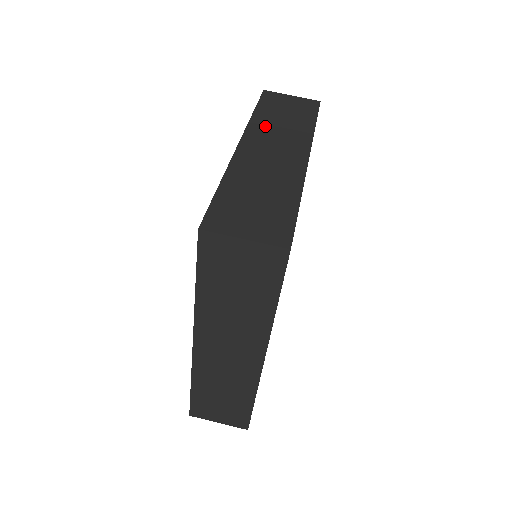
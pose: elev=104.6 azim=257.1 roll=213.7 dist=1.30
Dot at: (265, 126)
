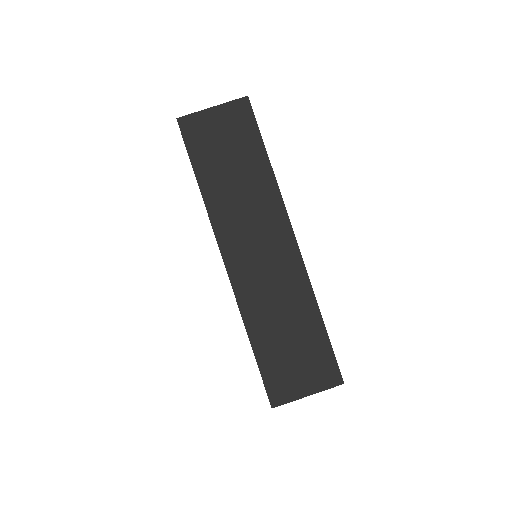
Dot at: occluded
